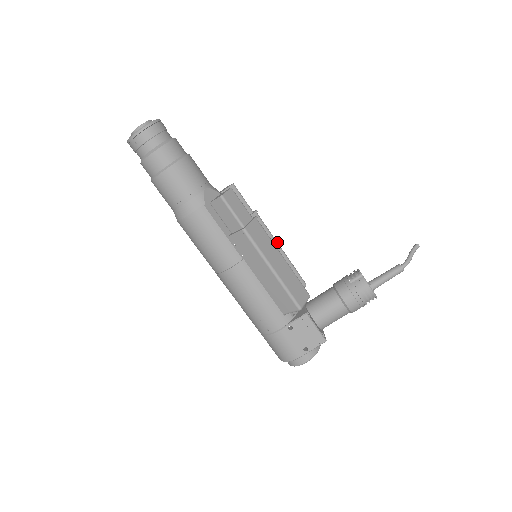
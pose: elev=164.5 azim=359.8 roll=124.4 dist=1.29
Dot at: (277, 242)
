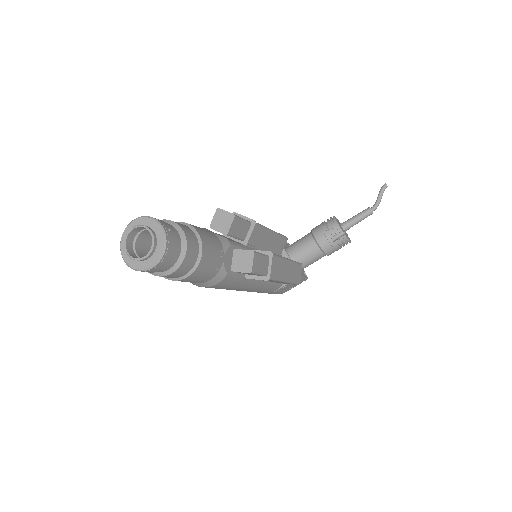
Dot at: (269, 230)
